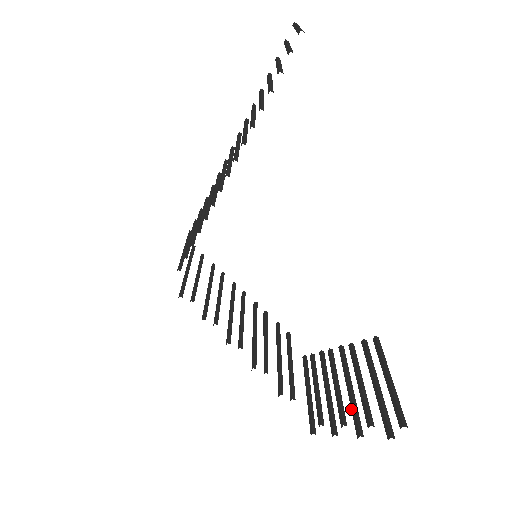
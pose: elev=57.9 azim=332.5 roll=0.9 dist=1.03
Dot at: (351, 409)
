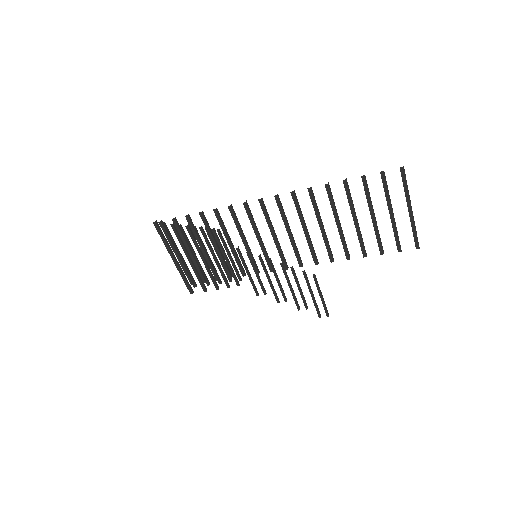
Dot at: (294, 298)
